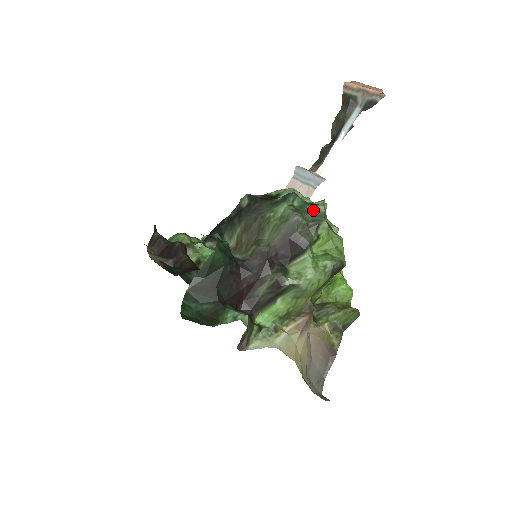
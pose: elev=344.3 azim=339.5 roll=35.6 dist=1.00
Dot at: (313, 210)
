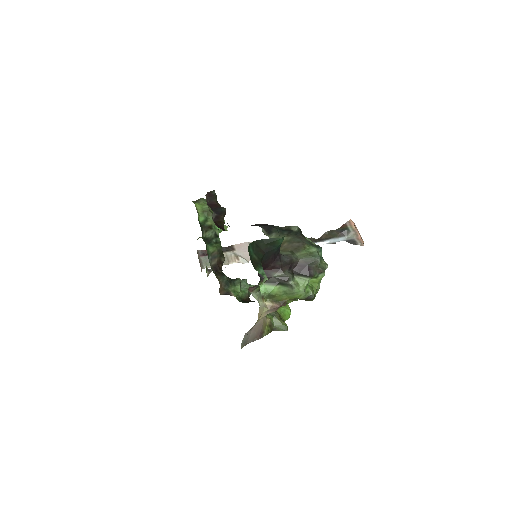
Dot at: (324, 264)
